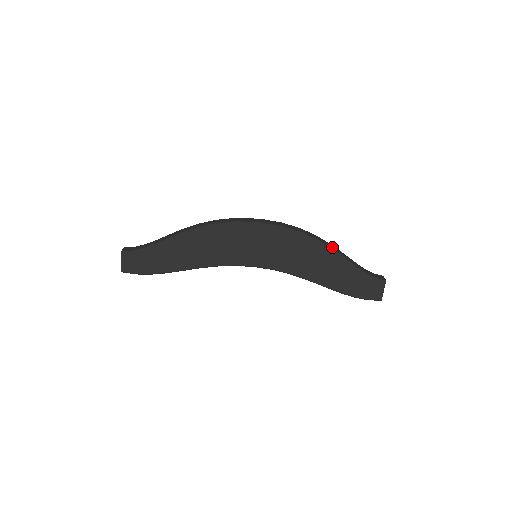
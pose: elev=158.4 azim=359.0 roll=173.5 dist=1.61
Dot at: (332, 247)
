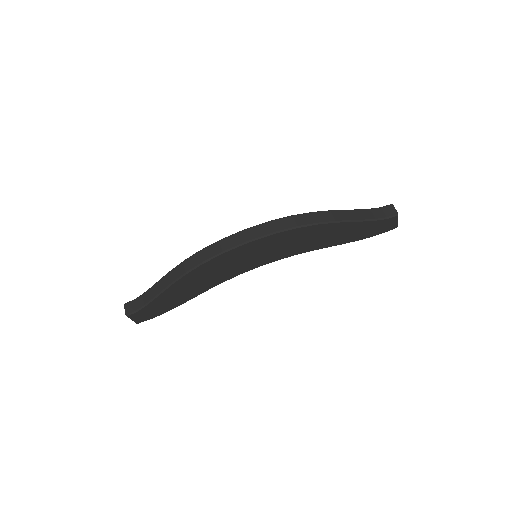
Dot at: (332, 218)
